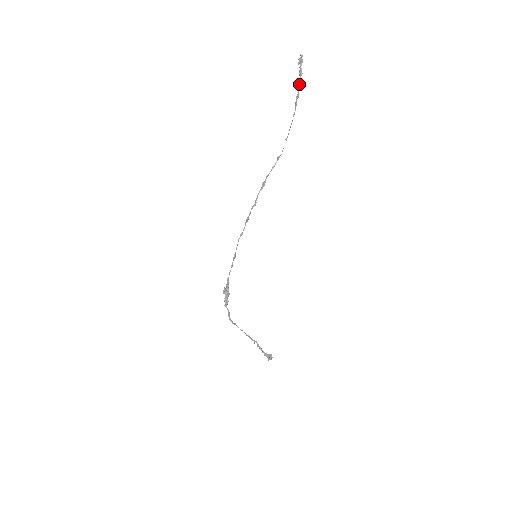
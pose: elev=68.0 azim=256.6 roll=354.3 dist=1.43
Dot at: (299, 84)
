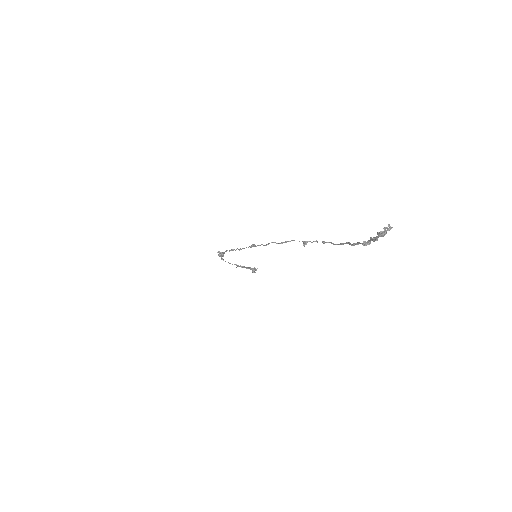
Dot at: (363, 245)
